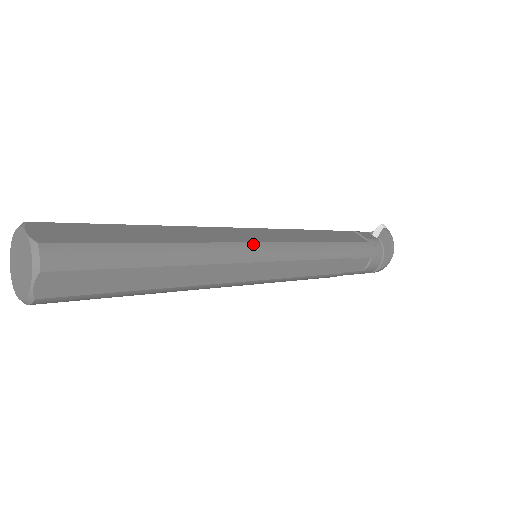
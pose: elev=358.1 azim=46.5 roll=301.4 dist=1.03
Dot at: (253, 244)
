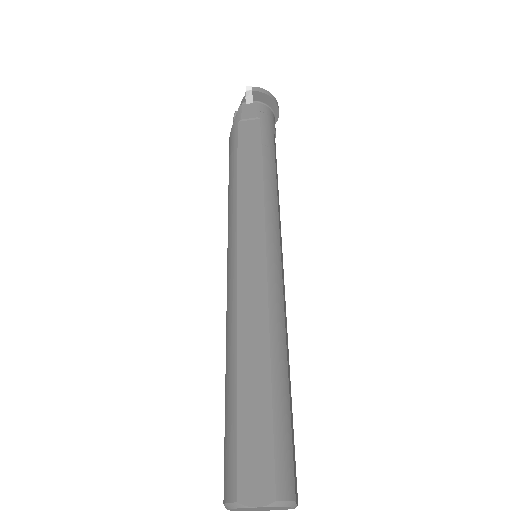
Dot at: (268, 266)
